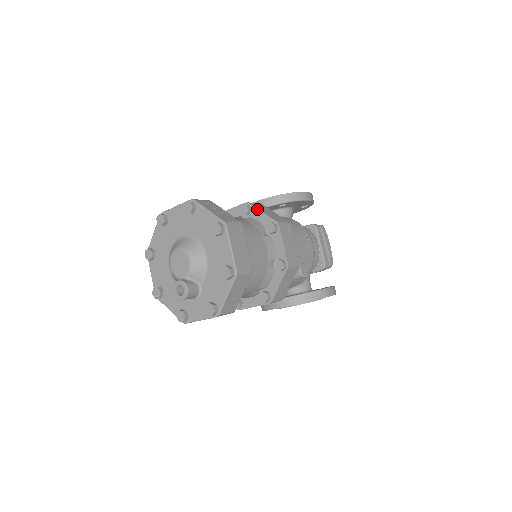
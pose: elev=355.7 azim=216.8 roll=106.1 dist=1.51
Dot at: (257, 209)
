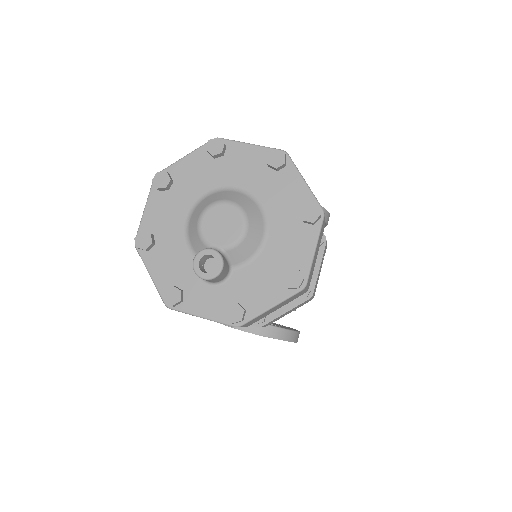
Dot at: occluded
